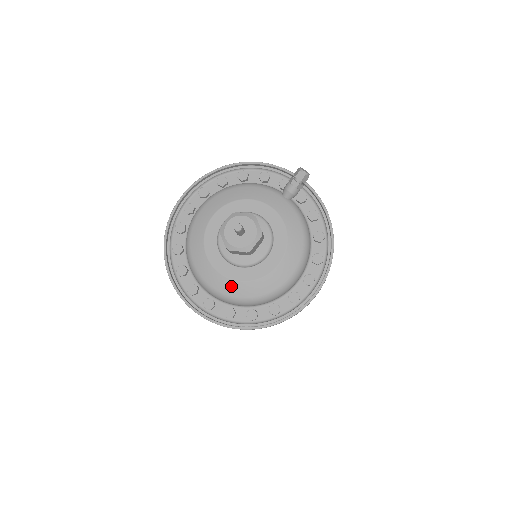
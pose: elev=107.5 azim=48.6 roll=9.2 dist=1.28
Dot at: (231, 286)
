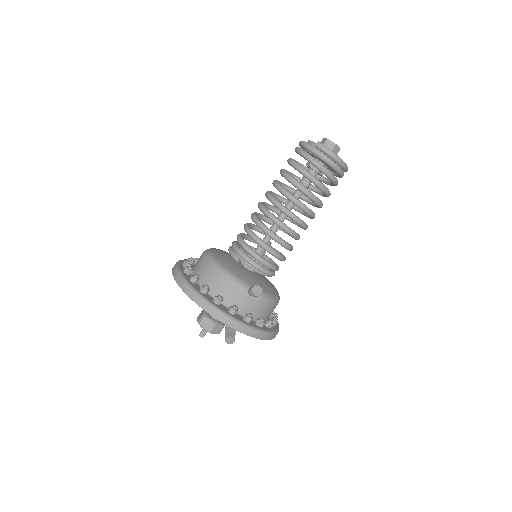
Dot at: occluded
